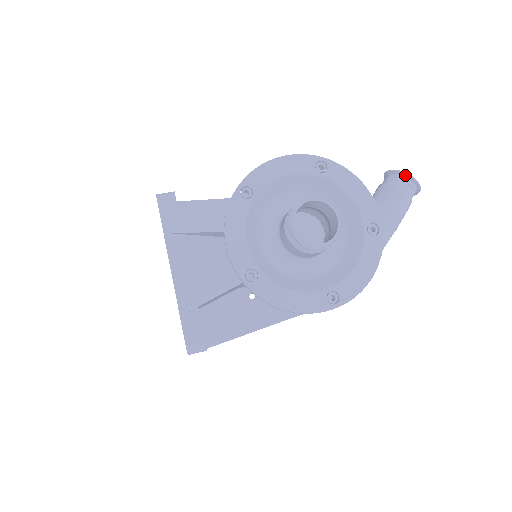
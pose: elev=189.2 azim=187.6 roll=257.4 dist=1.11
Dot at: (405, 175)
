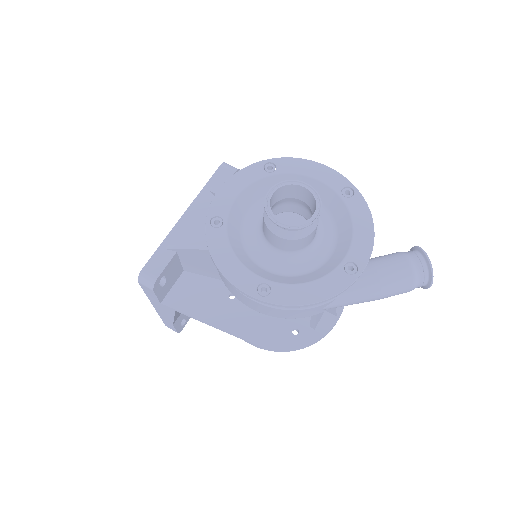
Dot at: (424, 254)
